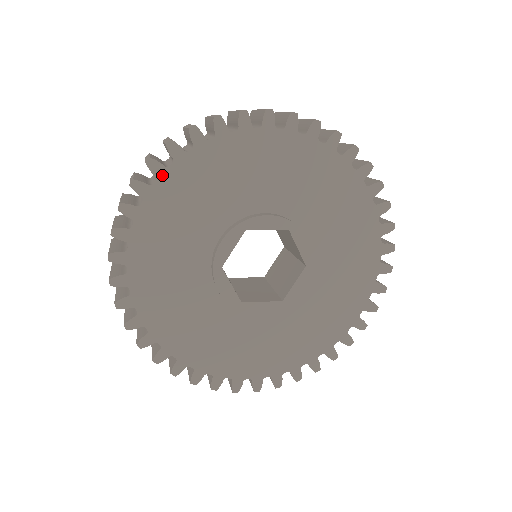
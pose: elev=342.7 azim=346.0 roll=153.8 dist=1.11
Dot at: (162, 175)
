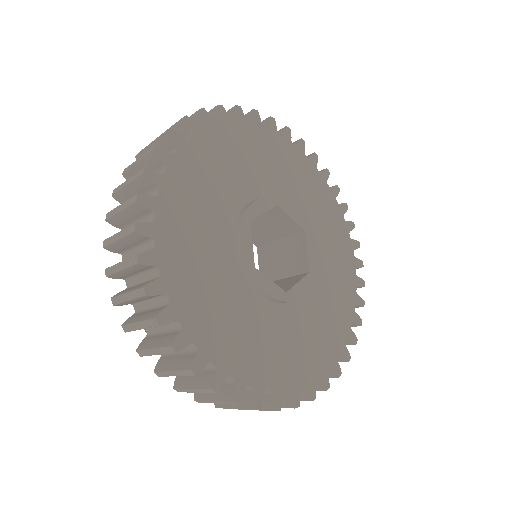
Dot at: (156, 206)
